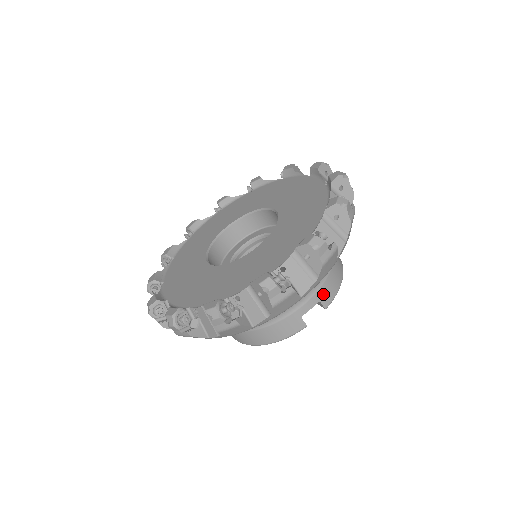
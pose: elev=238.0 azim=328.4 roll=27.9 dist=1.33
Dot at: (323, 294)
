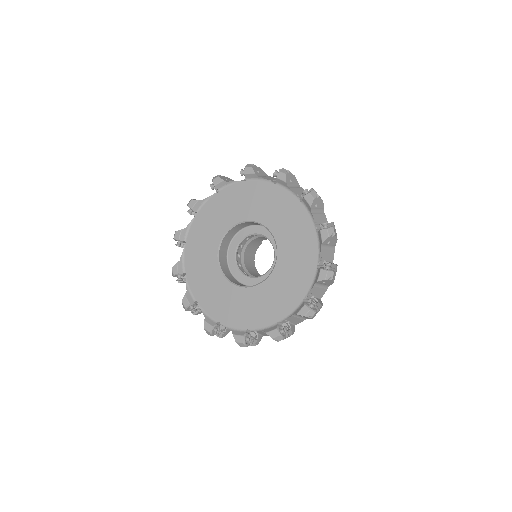
Dot at: occluded
